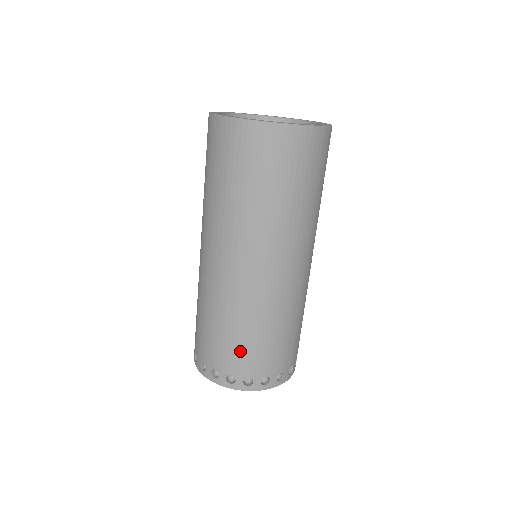
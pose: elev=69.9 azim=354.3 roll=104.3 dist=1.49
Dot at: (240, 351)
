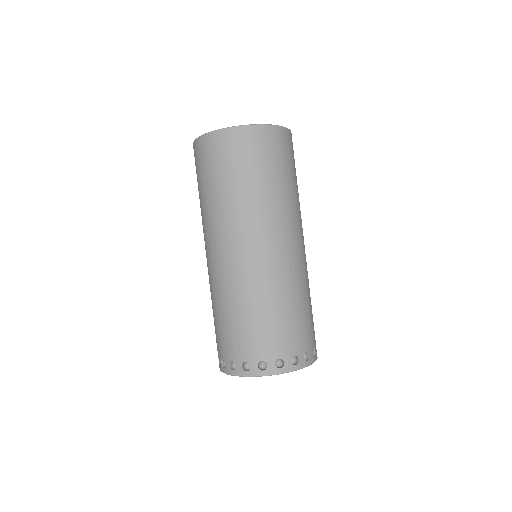
Dot at: (248, 334)
